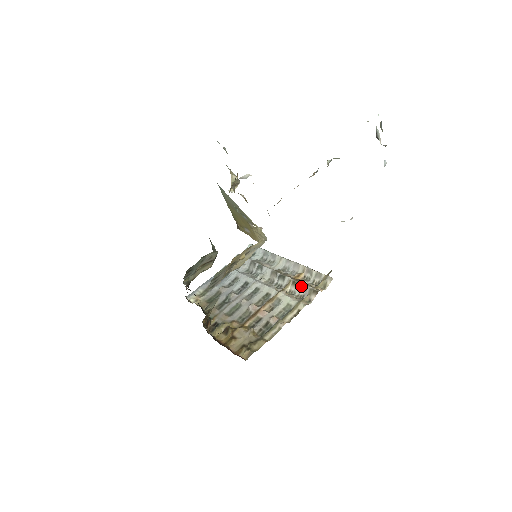
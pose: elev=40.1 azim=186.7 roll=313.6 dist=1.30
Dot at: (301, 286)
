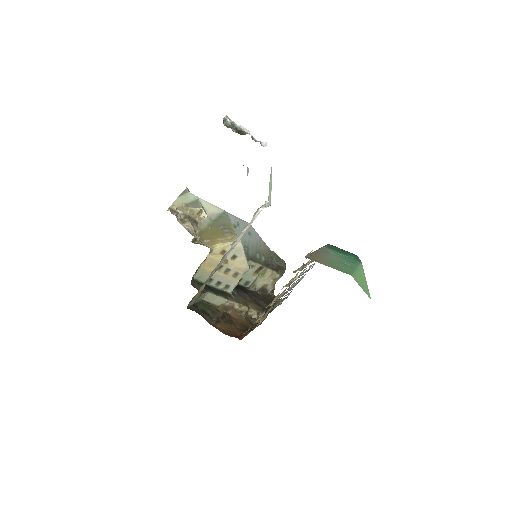
Dot at: occluded
